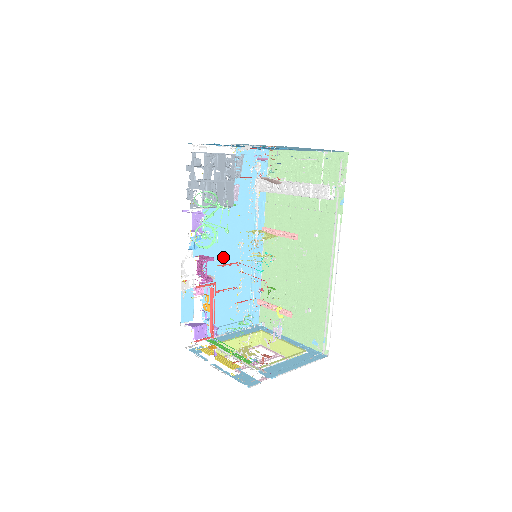
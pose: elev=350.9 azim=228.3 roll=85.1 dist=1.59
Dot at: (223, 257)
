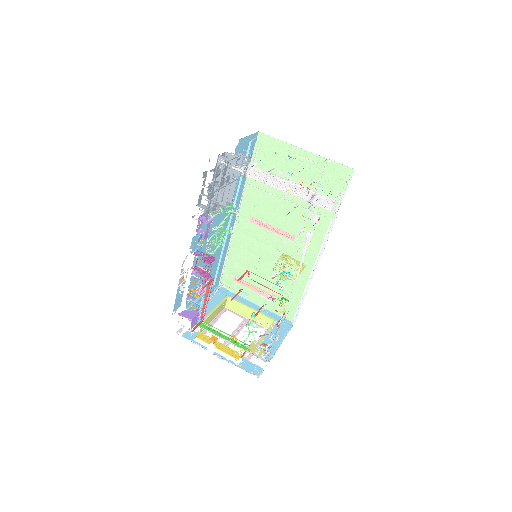
Dot at: (209, 243)
